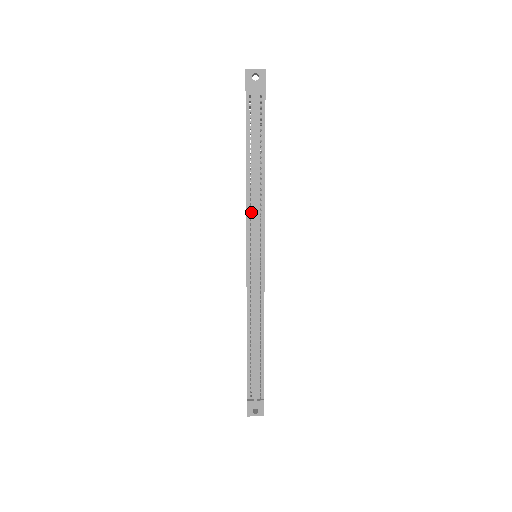
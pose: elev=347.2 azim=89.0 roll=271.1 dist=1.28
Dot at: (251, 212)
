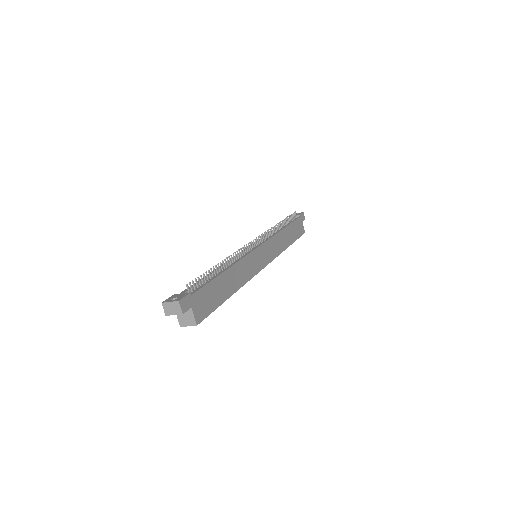
Dot at: occluded
